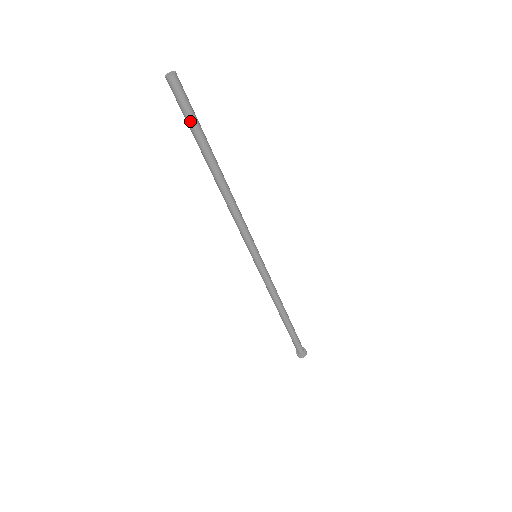
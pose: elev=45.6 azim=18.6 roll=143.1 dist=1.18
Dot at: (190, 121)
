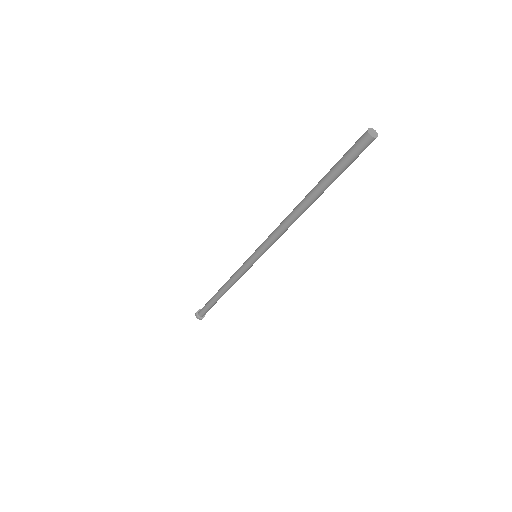
Dot at: (341, 167)
